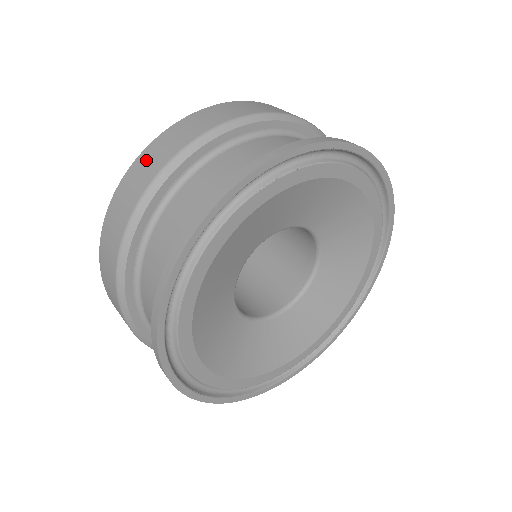
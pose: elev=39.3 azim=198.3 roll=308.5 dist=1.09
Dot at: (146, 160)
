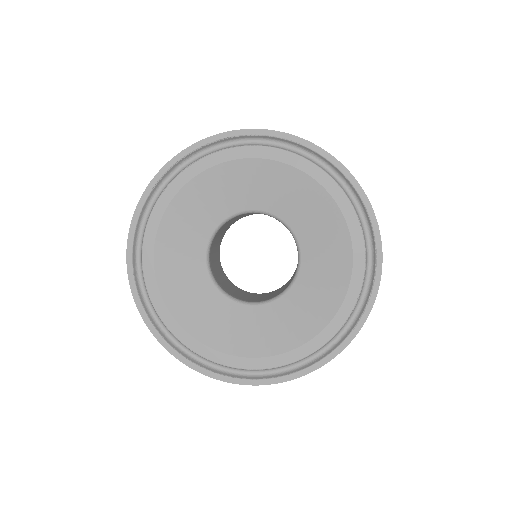
Dot at: occluded
